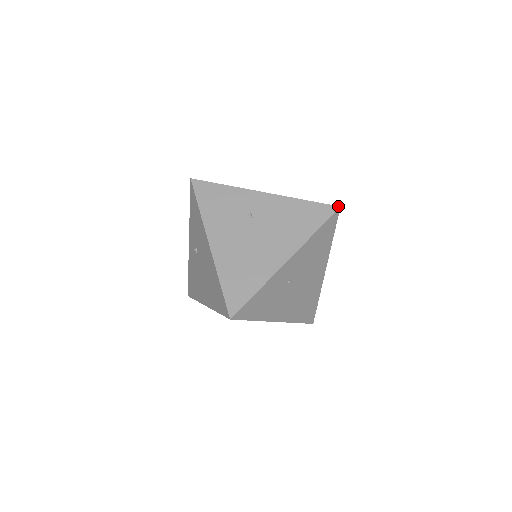
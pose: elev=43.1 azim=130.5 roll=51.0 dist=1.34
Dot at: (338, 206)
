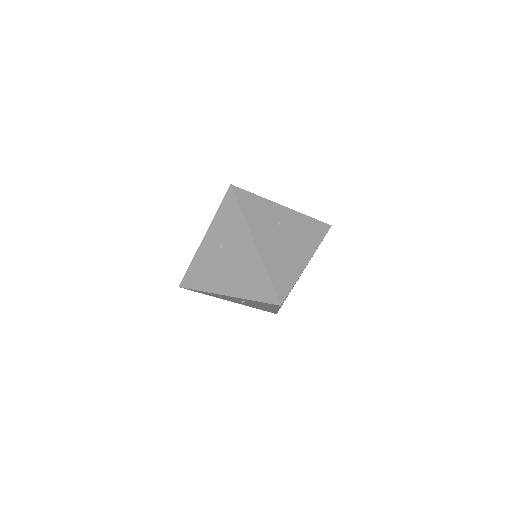
Dot at: (330, 225)
